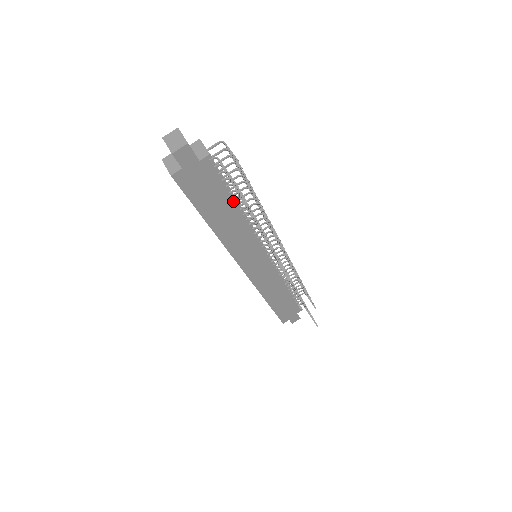
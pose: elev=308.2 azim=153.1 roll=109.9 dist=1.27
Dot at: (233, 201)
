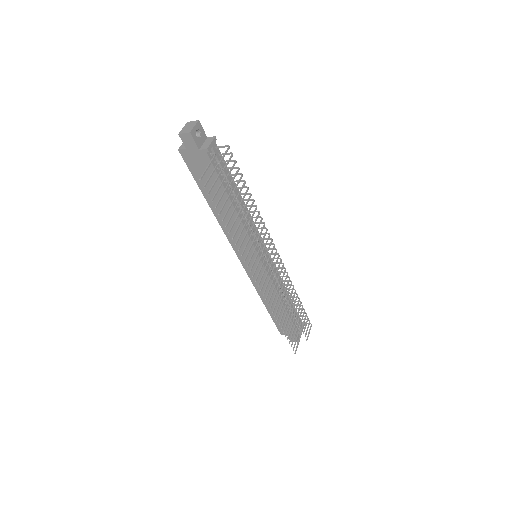
Dot at: occluded
